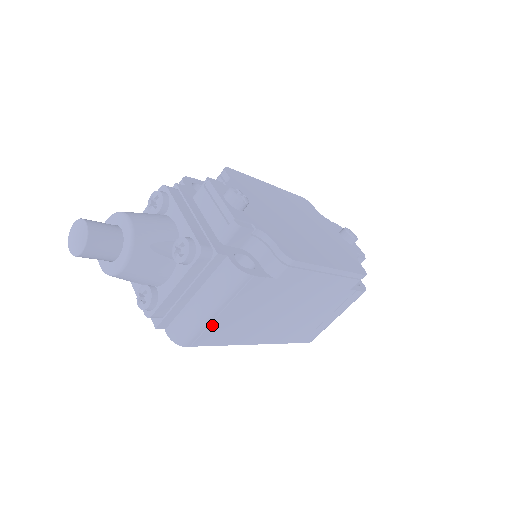
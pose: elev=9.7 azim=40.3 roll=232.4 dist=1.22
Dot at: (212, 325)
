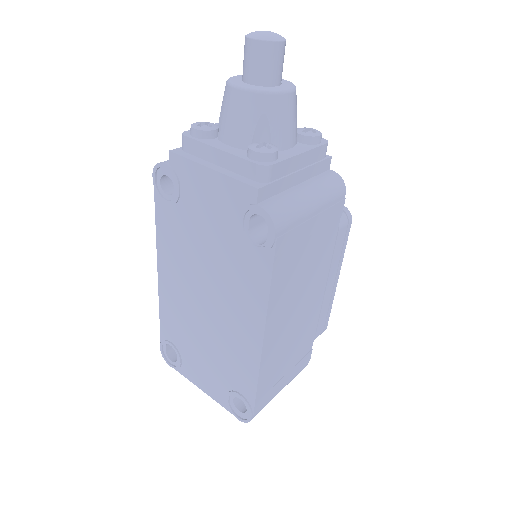
Dot at: (301, 227)
